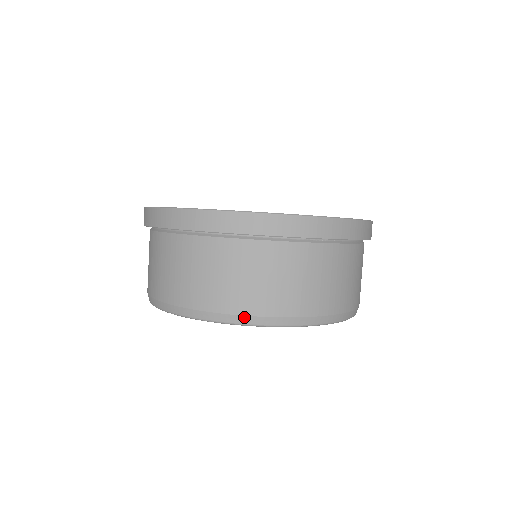
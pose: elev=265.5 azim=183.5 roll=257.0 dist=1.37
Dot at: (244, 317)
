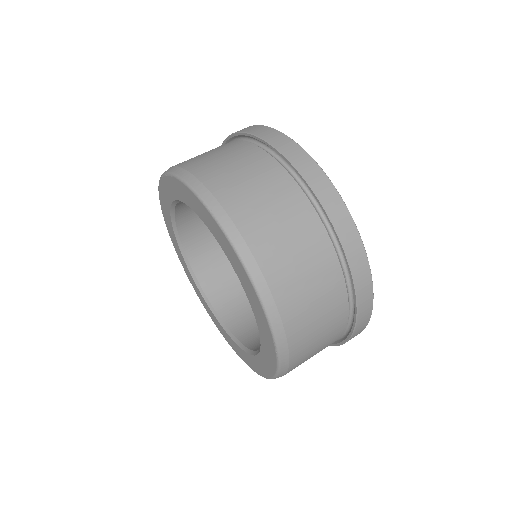
Dot at: (239, 235)
